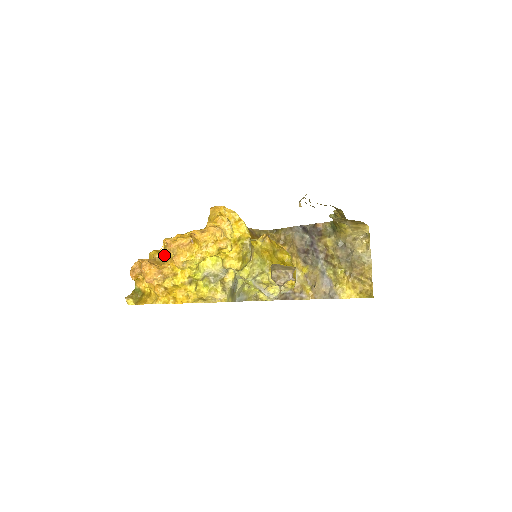
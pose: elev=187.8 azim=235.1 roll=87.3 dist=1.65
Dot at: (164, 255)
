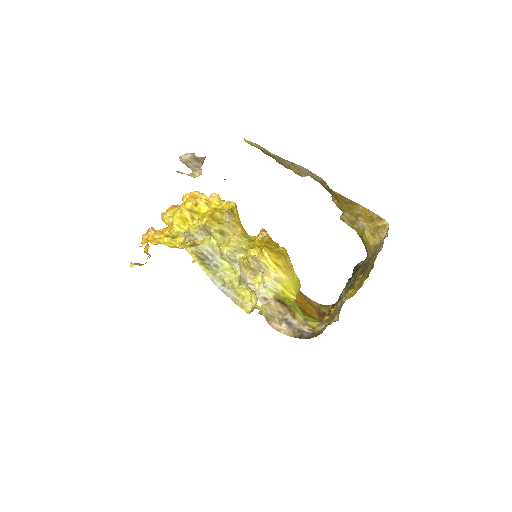
Dot at: occluded
